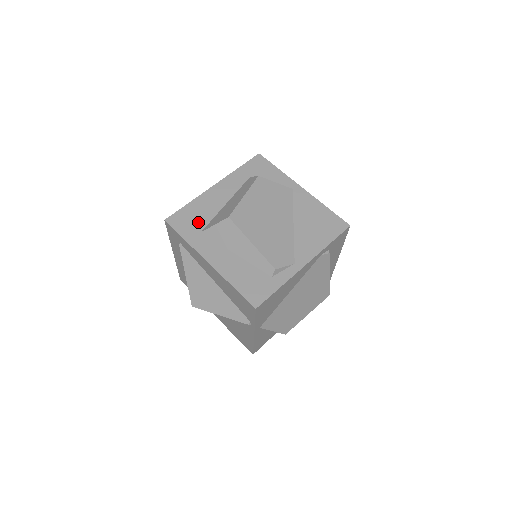
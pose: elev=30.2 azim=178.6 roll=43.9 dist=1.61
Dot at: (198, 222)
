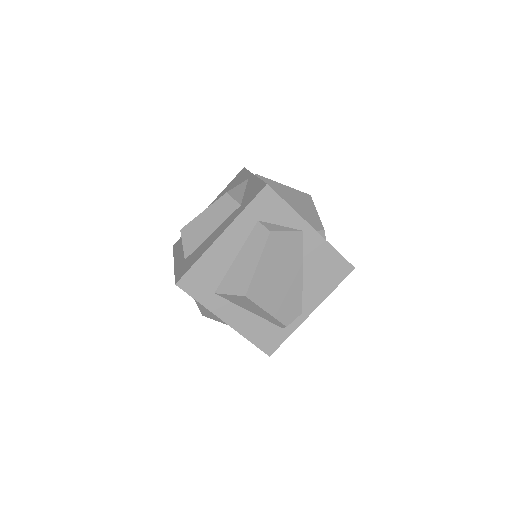
Dot at: (210, 283)
